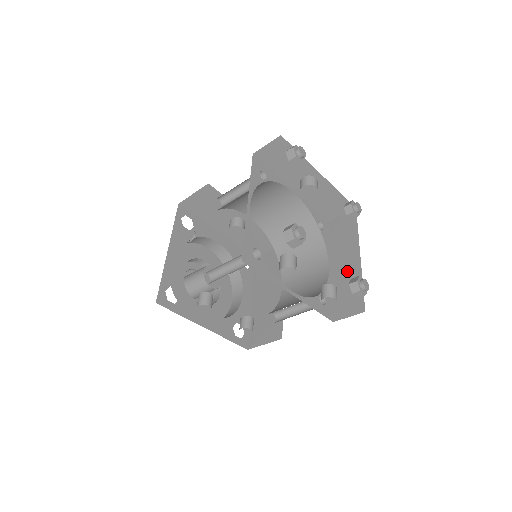
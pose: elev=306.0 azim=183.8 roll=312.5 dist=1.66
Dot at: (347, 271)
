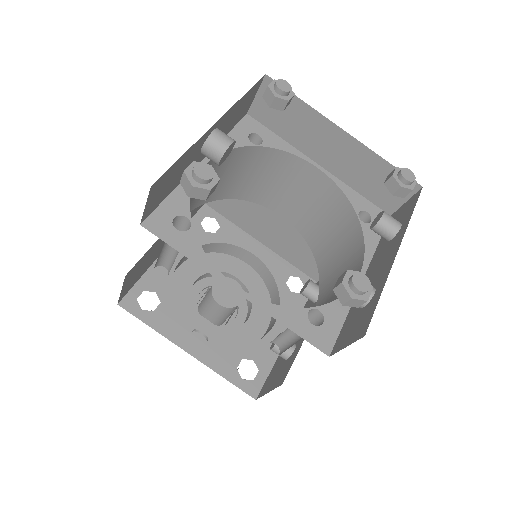
Dot at: (347, 158)
